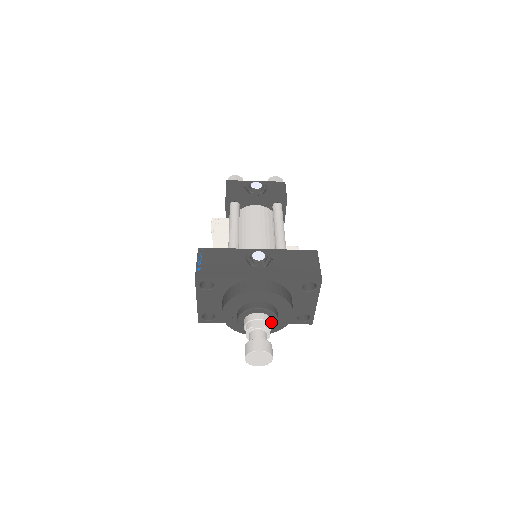
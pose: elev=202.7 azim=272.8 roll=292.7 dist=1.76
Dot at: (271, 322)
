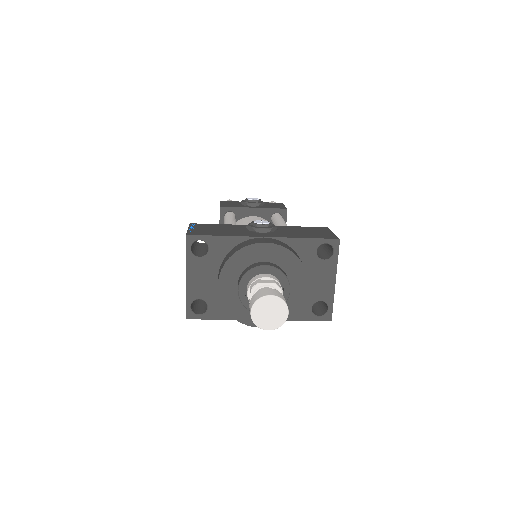
Dot at: (281, 288)
